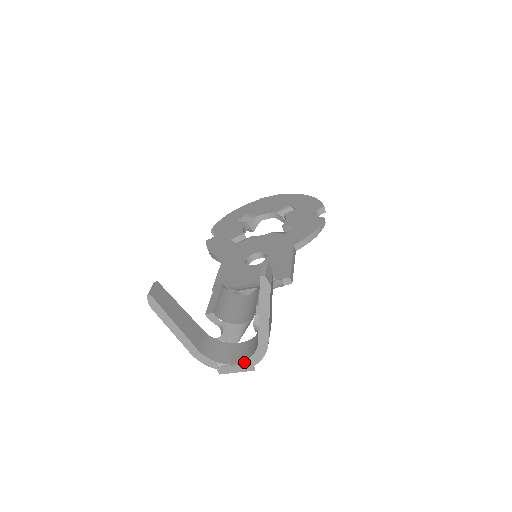
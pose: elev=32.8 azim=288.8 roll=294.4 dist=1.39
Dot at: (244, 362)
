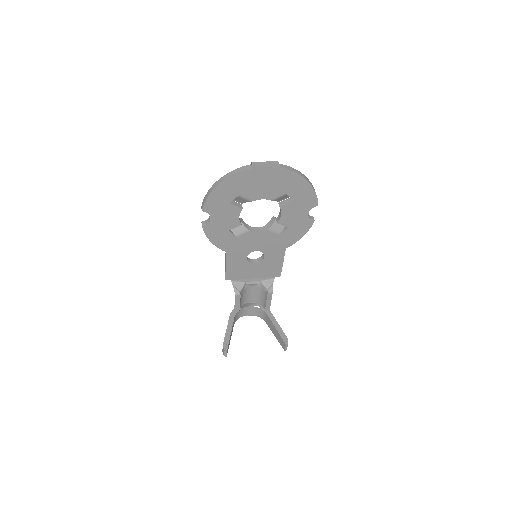
Dot at: (253, 315)
